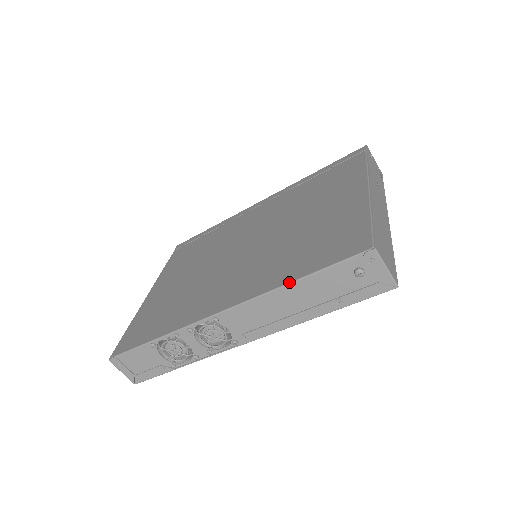
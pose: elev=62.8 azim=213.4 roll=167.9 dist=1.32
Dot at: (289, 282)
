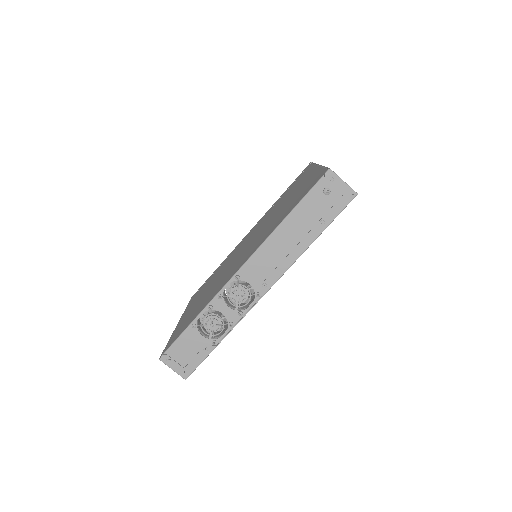
Dot at: (282, 221)
